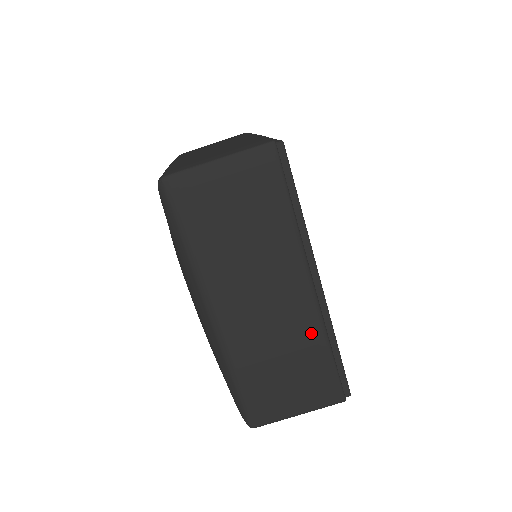
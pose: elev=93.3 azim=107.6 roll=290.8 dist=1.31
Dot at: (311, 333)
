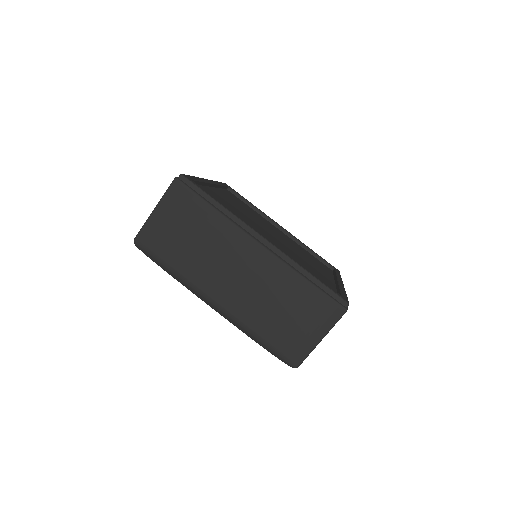
Dot at: (283, 276)
